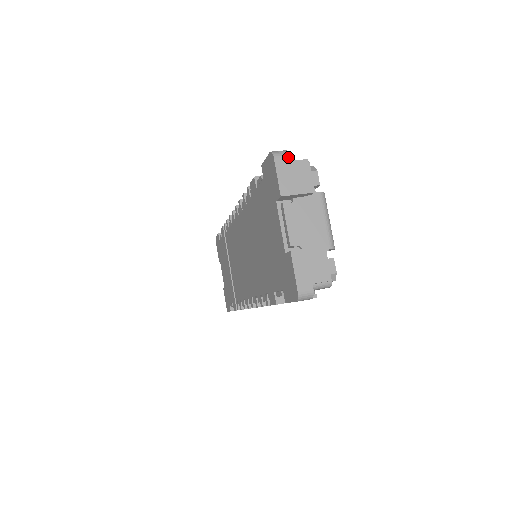
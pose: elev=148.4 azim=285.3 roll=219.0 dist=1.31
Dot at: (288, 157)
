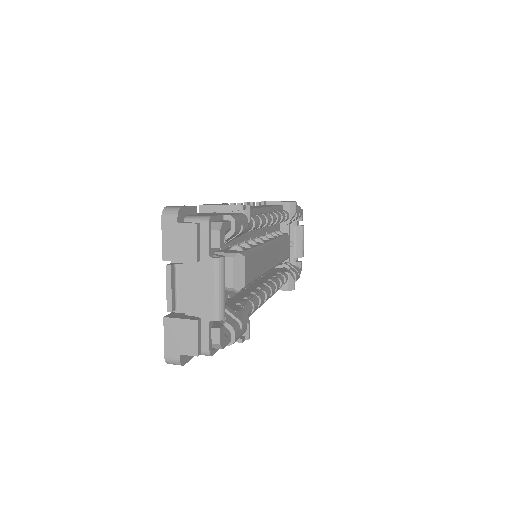
Dot at: (176, 219)
